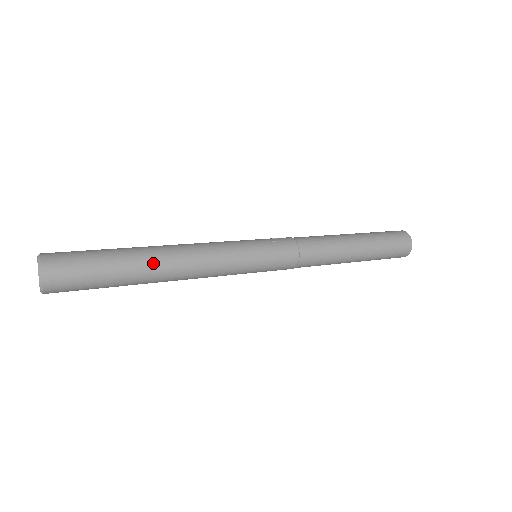
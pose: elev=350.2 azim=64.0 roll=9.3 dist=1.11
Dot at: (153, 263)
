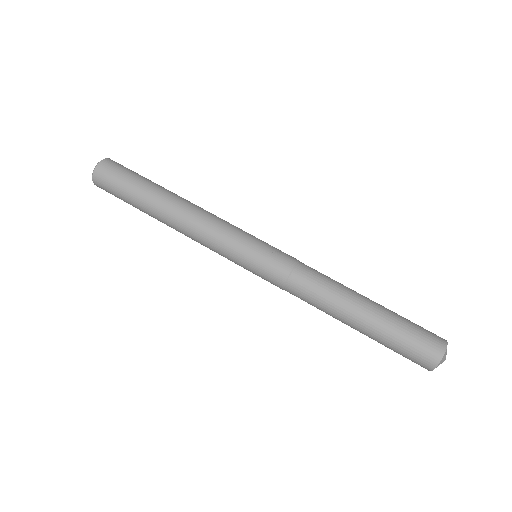
Dot at: (161, 208)
